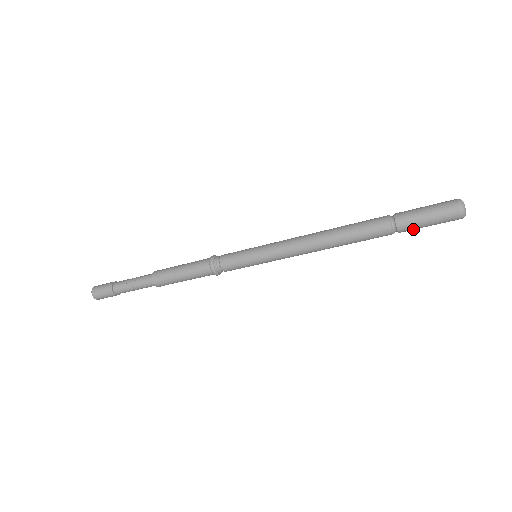
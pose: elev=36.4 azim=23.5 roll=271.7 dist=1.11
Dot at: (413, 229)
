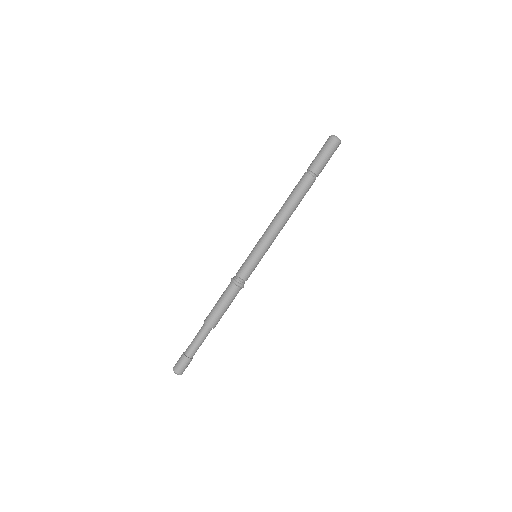
Dot at: occluded
